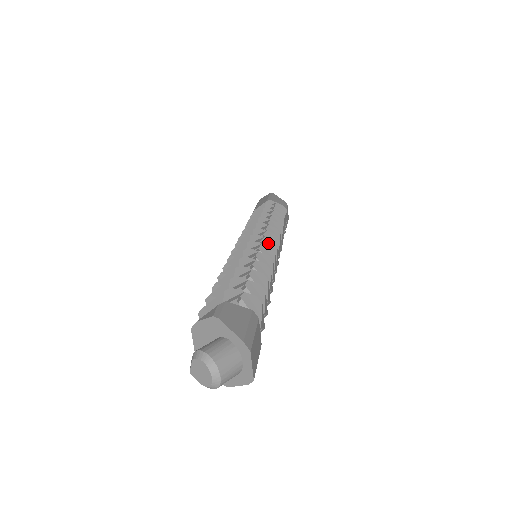
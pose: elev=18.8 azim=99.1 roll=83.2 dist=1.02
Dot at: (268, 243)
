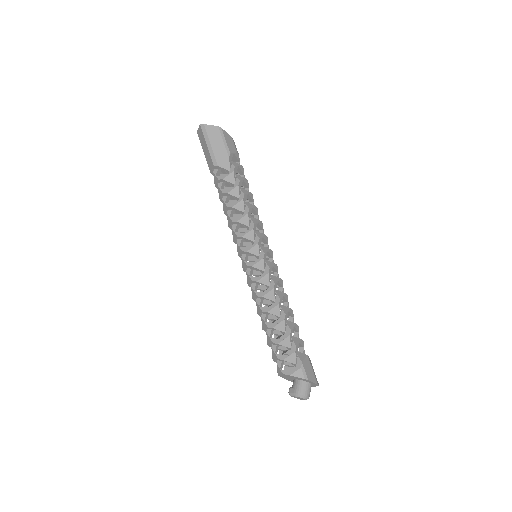
Dot at: (269, 254)
